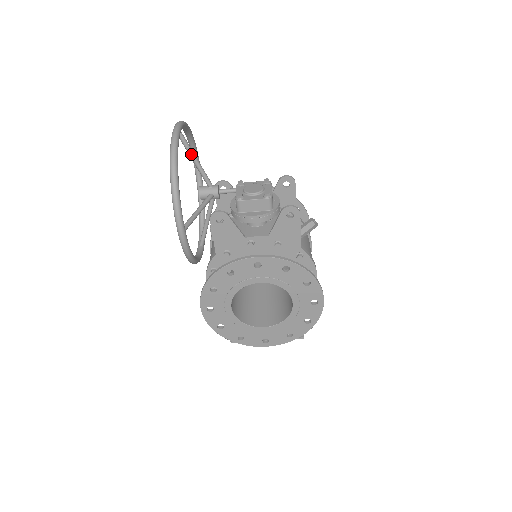
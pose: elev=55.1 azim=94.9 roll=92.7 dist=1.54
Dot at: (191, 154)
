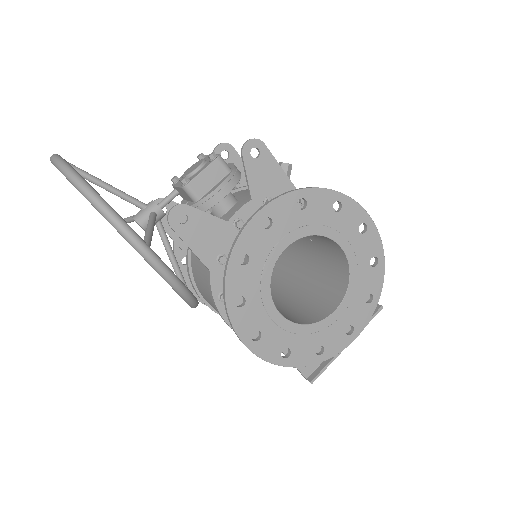
Dot at: (93, 179)
